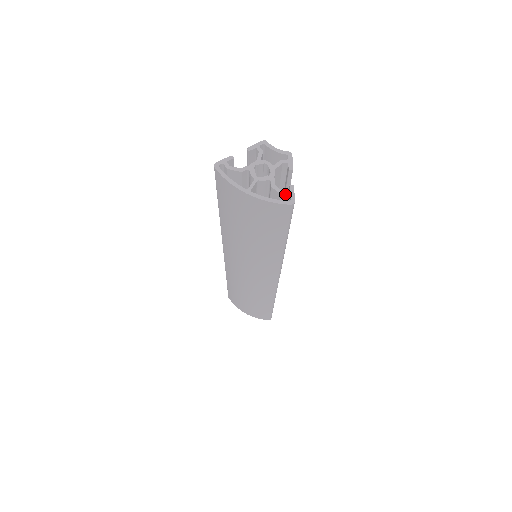
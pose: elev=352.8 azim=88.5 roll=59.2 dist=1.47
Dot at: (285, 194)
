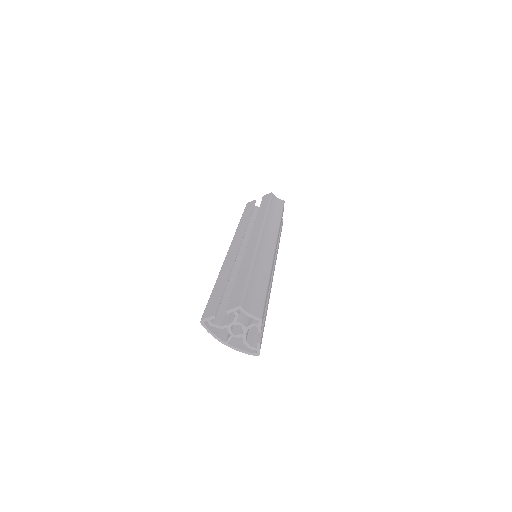
Dot at: (253, 349)
